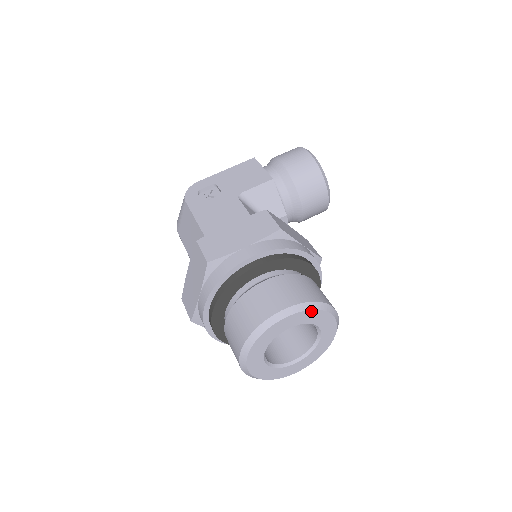
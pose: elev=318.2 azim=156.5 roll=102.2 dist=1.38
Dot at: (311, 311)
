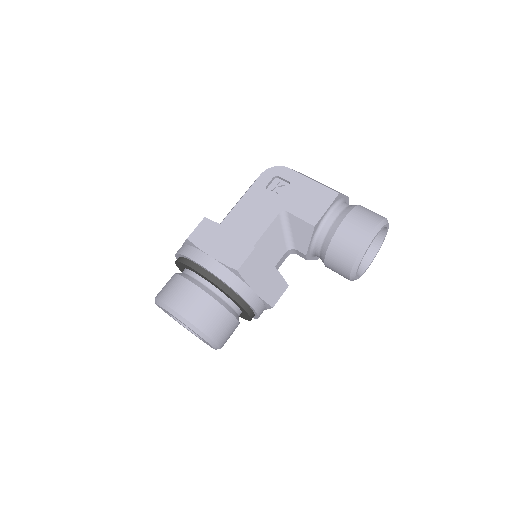
Dot at: (190, 328)
